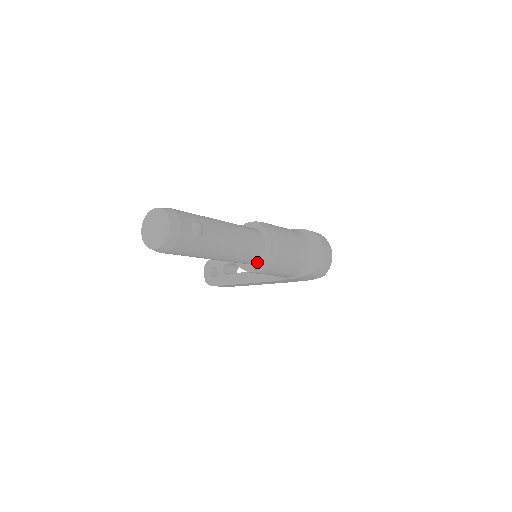
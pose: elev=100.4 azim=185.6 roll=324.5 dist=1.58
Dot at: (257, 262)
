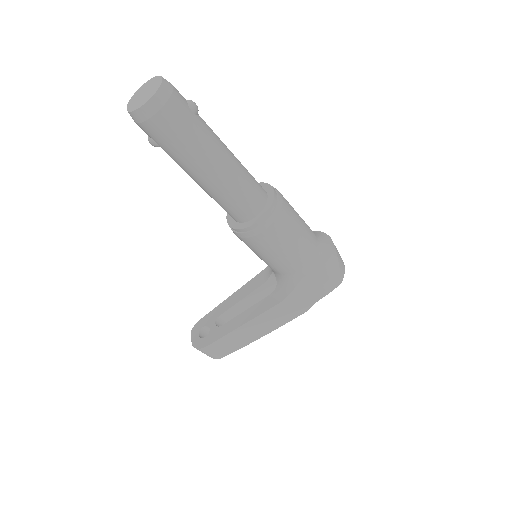
Dot at: (261, 211)
